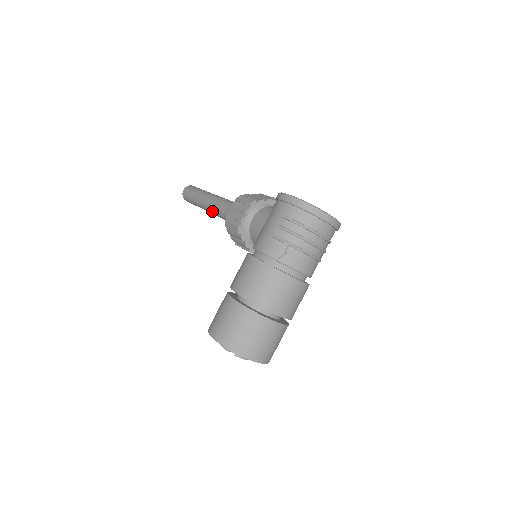
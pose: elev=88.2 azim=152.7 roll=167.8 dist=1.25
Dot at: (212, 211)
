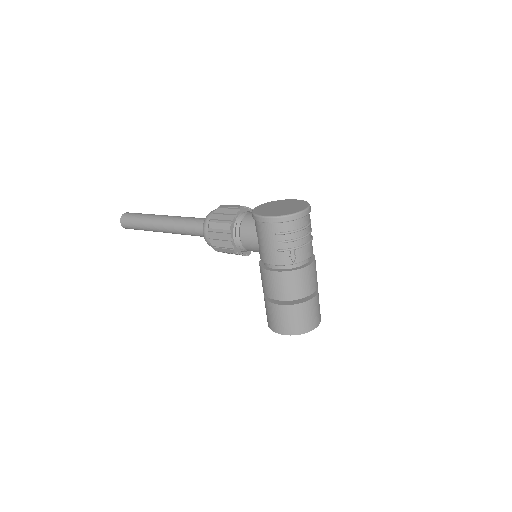
Dot at: occluded
